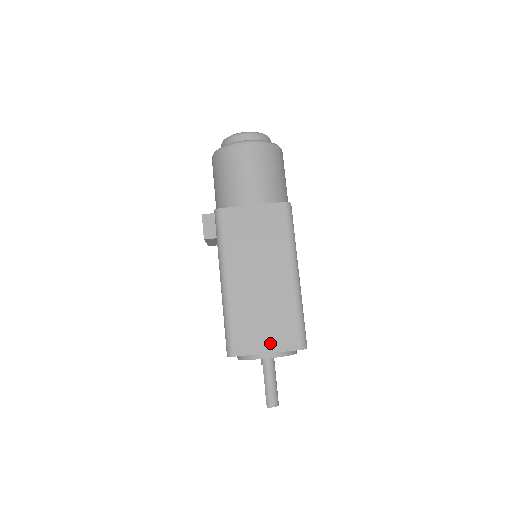
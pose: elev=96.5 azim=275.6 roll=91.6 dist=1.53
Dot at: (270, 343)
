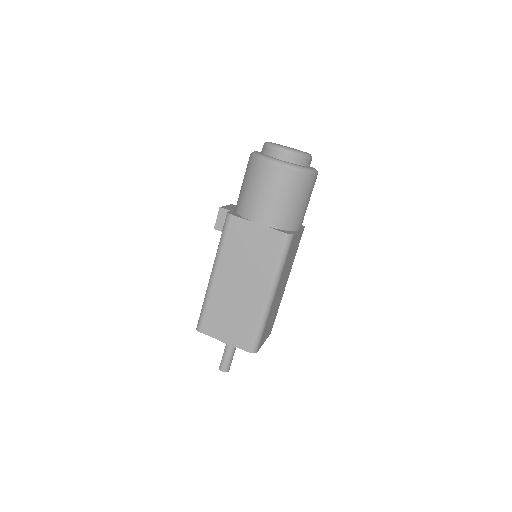
Dot at: (229, 336)
